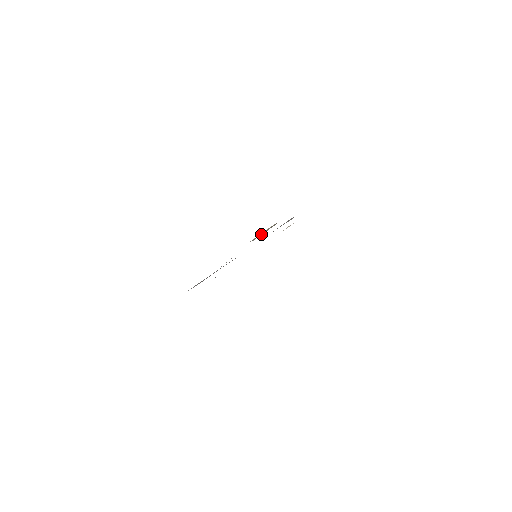
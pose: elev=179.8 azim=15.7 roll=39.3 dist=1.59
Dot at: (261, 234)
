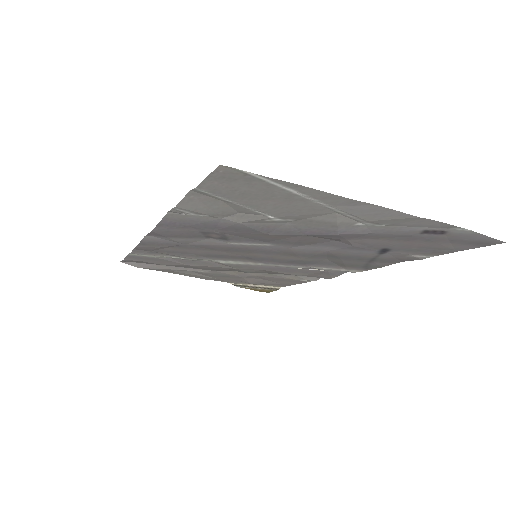
Dot at: (251, 286)
